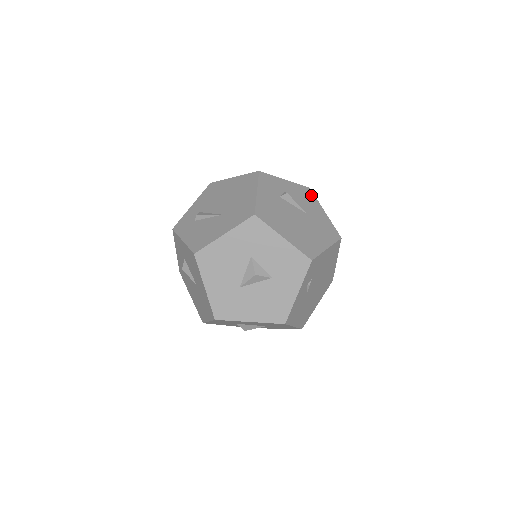
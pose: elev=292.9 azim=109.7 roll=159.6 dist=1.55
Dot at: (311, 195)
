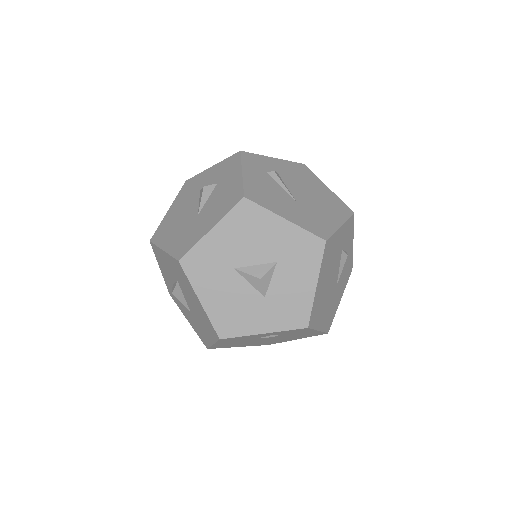
Dot at: (349, 276)
